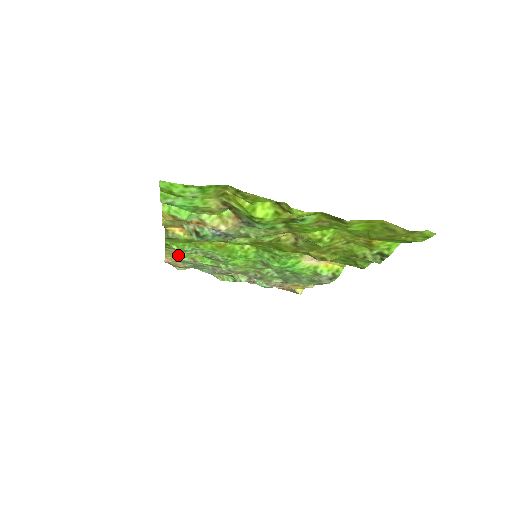
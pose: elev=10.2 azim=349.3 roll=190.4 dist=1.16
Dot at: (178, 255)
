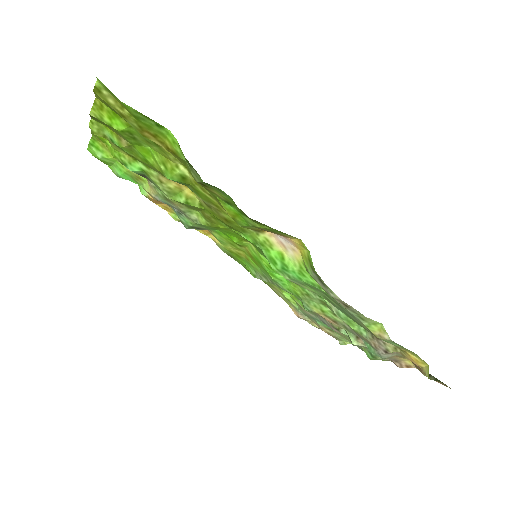
Dot at: (285, 298)
